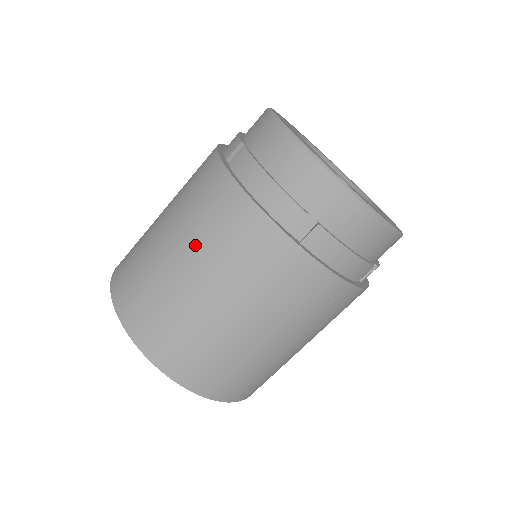
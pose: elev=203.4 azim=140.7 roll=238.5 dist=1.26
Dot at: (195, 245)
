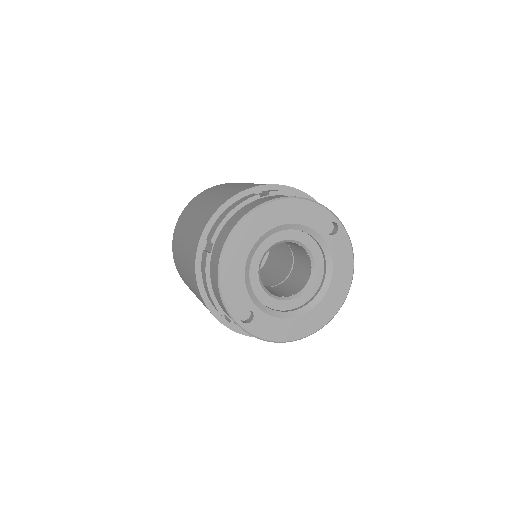
Dot at: (186, 271)
